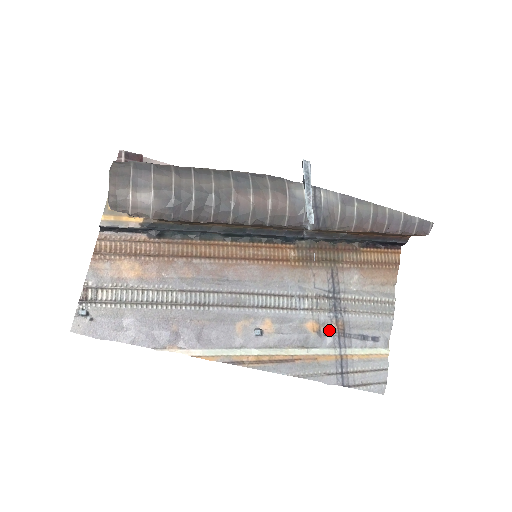
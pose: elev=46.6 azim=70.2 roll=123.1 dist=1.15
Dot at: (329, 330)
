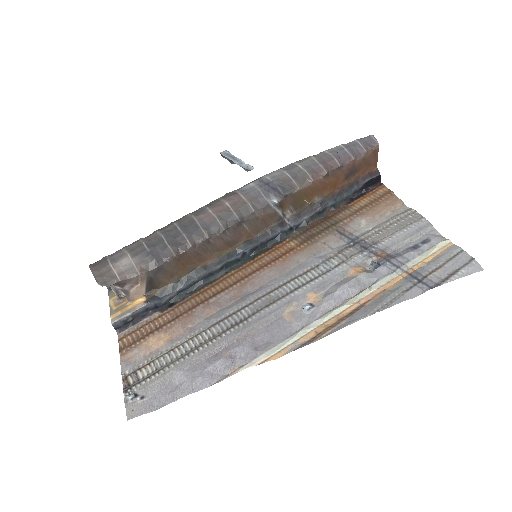
Dot at: (372, 261)
